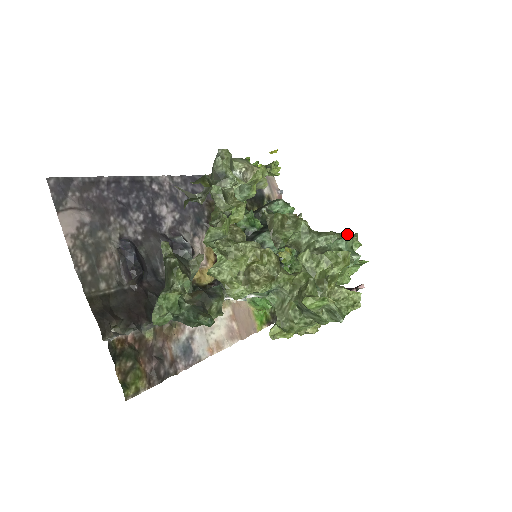
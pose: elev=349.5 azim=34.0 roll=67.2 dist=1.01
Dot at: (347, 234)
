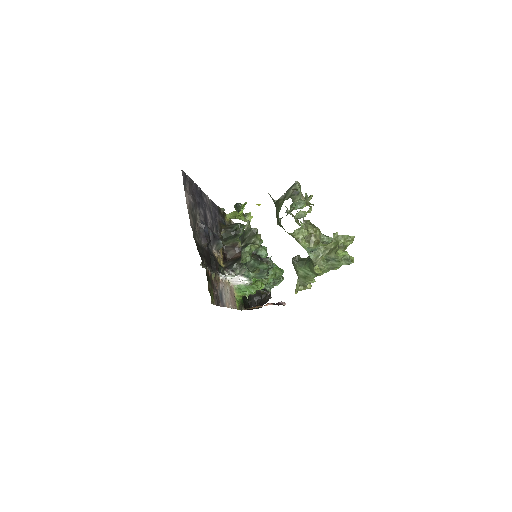
Dot at: occluded
